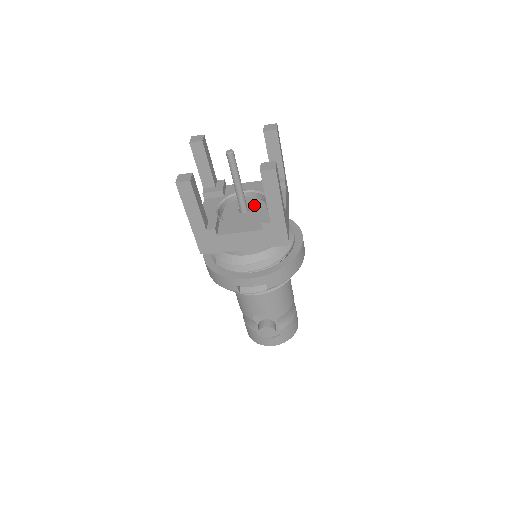
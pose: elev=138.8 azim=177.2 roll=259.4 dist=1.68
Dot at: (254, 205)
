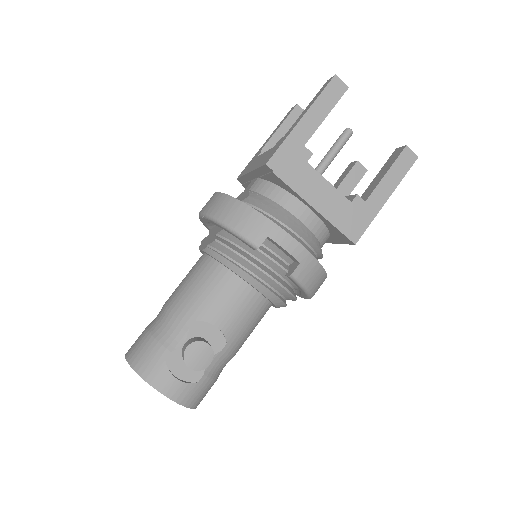
Dot at: occluded
